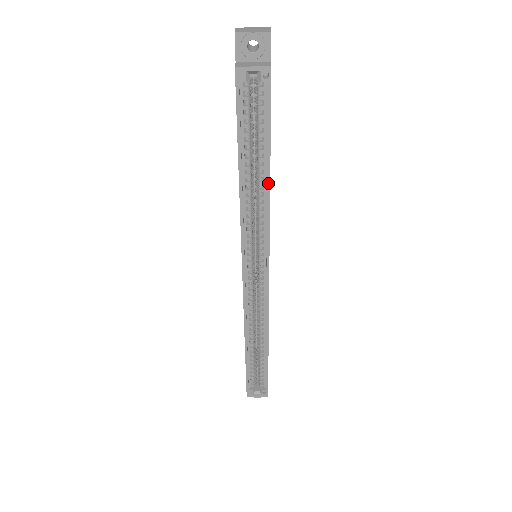
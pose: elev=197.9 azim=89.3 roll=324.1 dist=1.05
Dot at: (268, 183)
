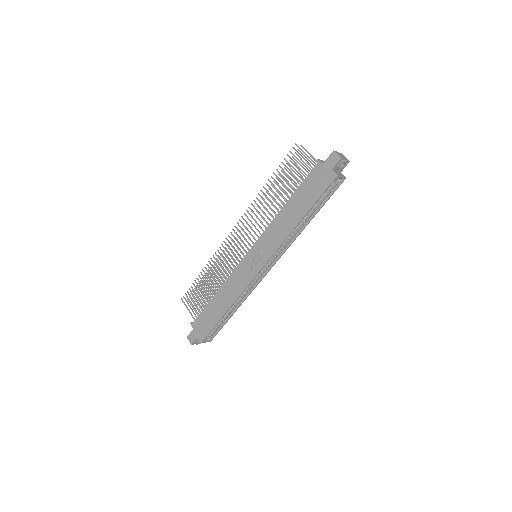
Dot at: occluded
